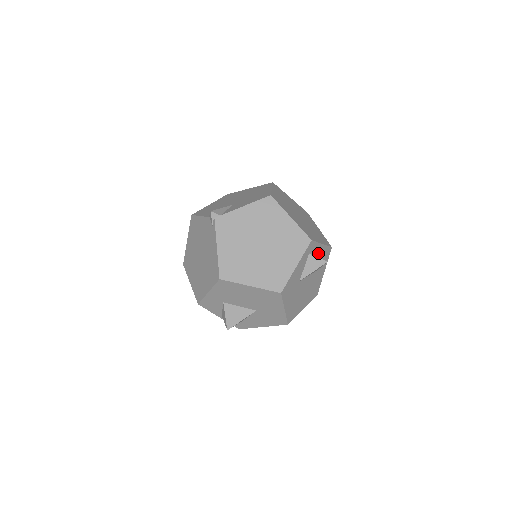
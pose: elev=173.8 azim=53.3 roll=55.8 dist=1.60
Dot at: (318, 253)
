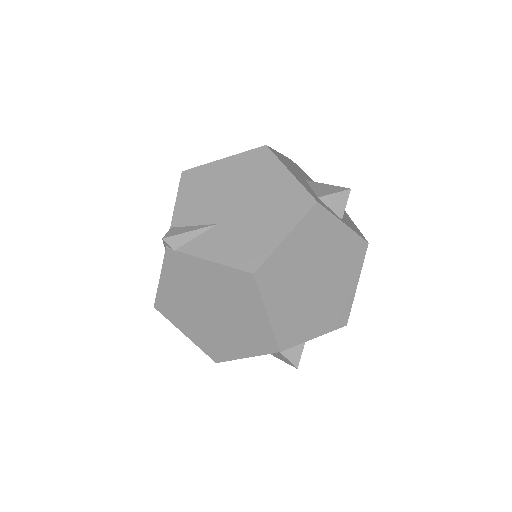
Dot at: (295, 350)
